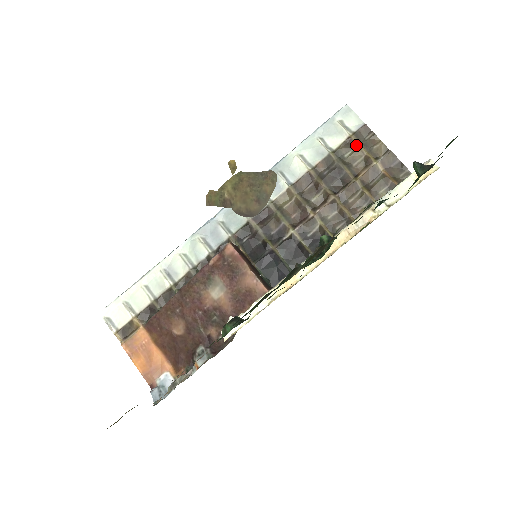
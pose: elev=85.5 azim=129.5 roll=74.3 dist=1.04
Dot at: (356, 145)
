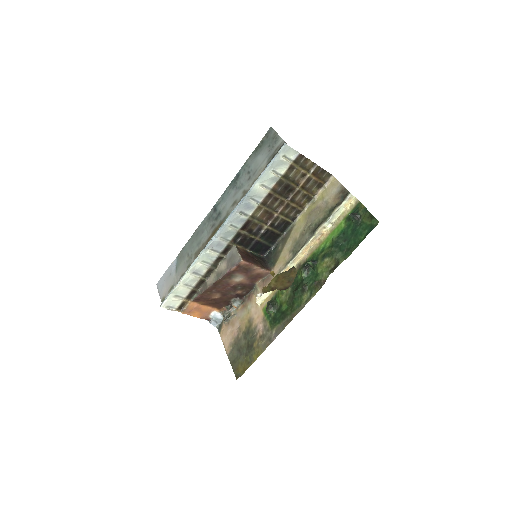
Dot at: (296, 168)
